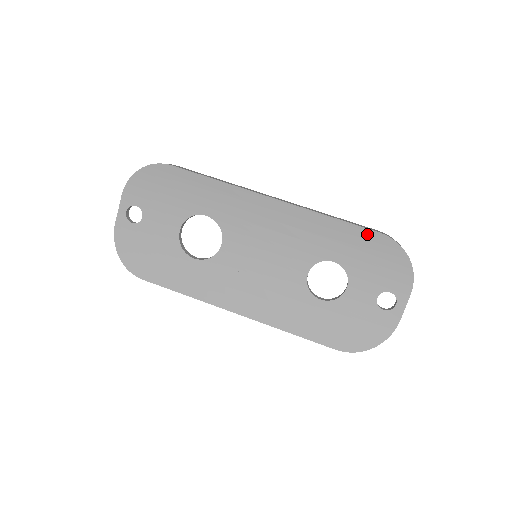
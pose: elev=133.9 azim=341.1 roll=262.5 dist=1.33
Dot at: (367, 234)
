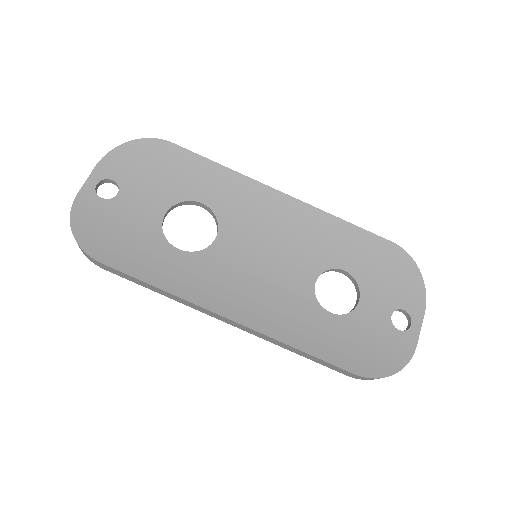
Dot at: (379, 242)
